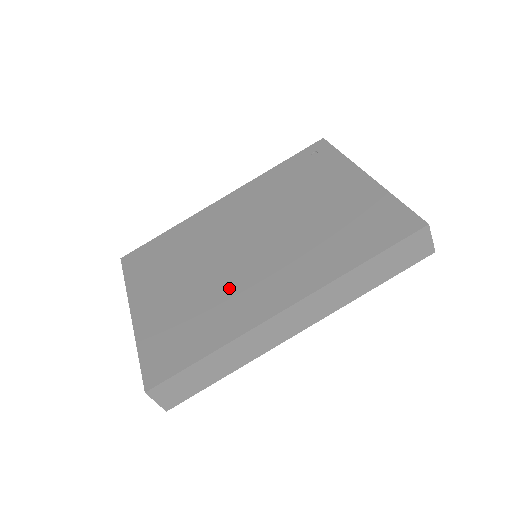
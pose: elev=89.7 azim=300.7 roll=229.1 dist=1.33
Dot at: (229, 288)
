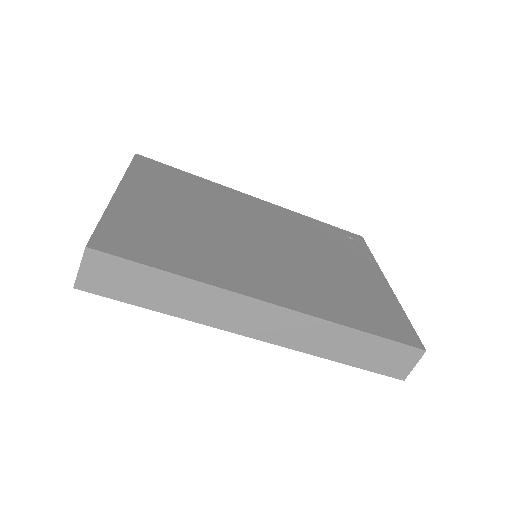
Dot at: (227, 250)
